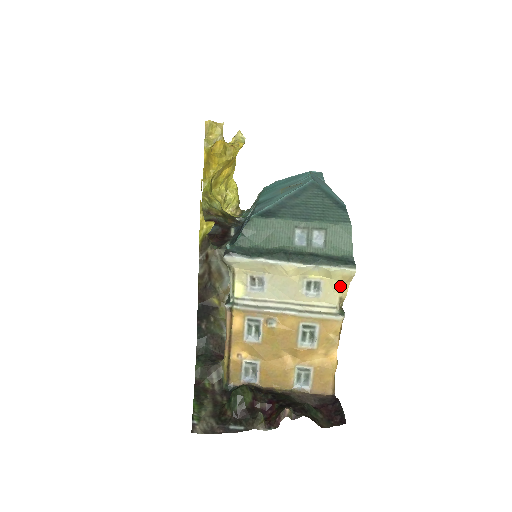
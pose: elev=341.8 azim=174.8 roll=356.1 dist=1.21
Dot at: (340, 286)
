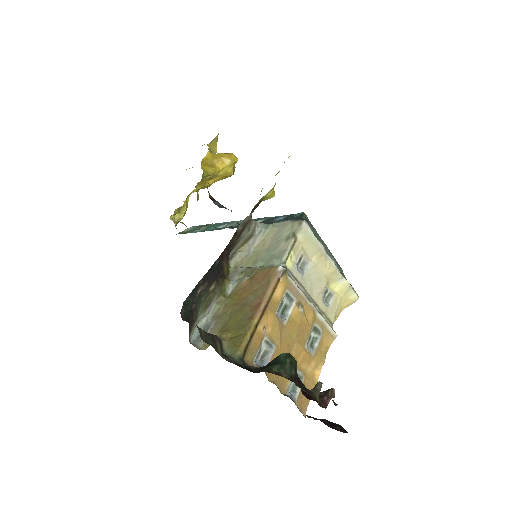
Dot at: (340, 308)
